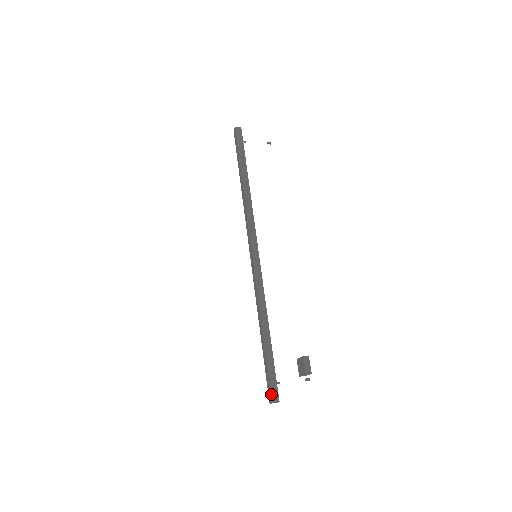
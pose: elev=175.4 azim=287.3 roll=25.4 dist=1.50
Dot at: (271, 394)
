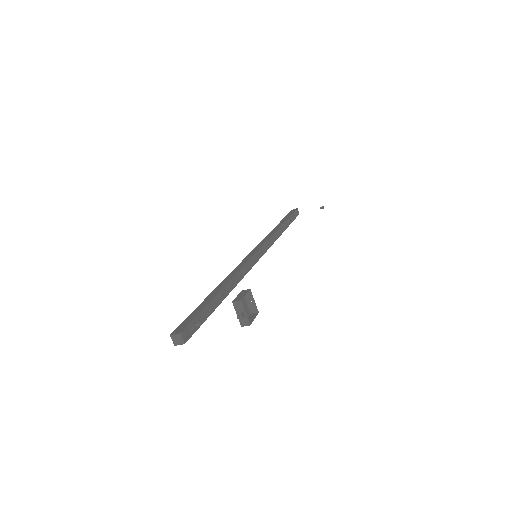
Dot at: (177, 328)
